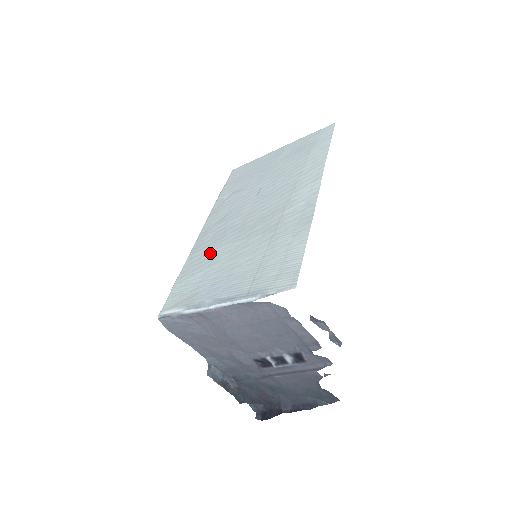
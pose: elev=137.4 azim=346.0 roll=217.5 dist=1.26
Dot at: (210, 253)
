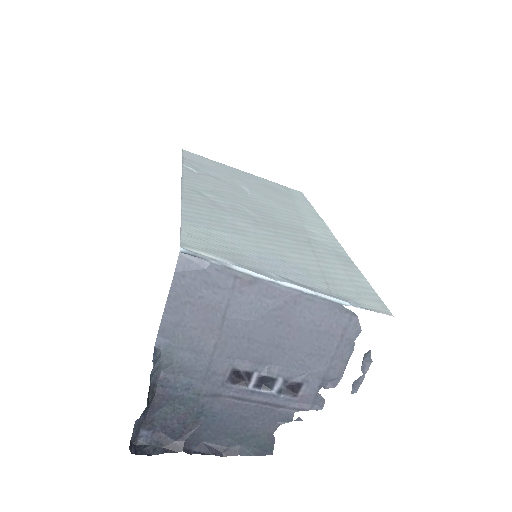
Dot at: (224, 219)
